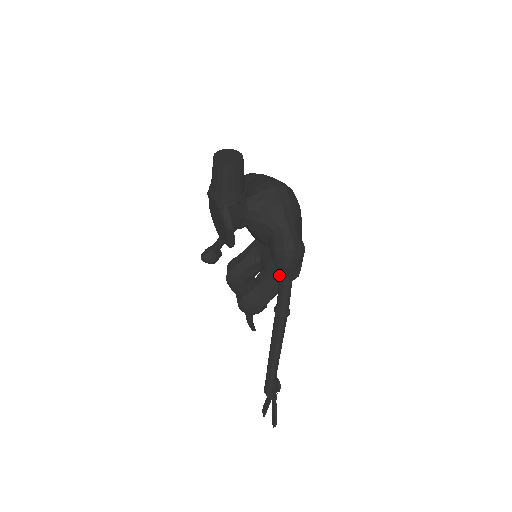
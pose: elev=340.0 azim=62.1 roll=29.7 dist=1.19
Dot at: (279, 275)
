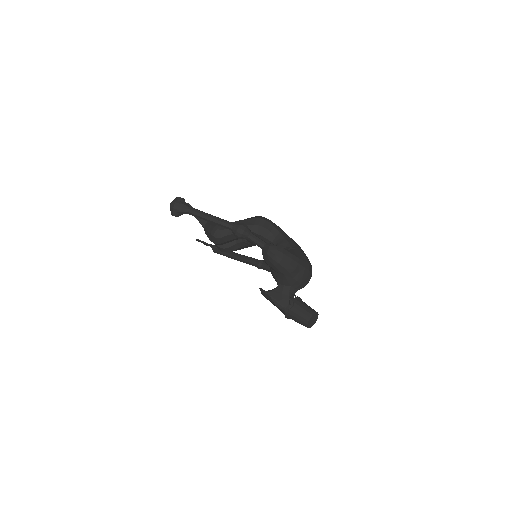
Dot at: occluded
